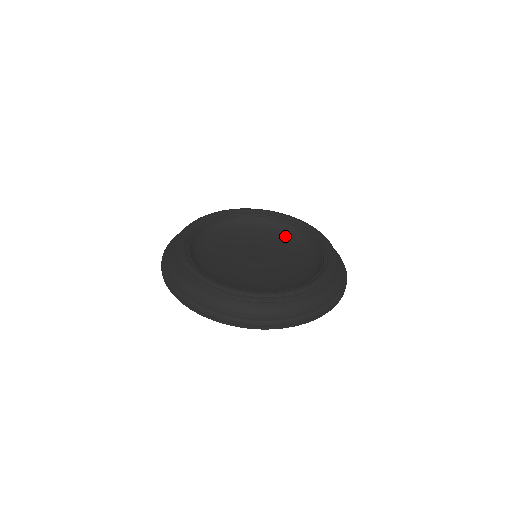
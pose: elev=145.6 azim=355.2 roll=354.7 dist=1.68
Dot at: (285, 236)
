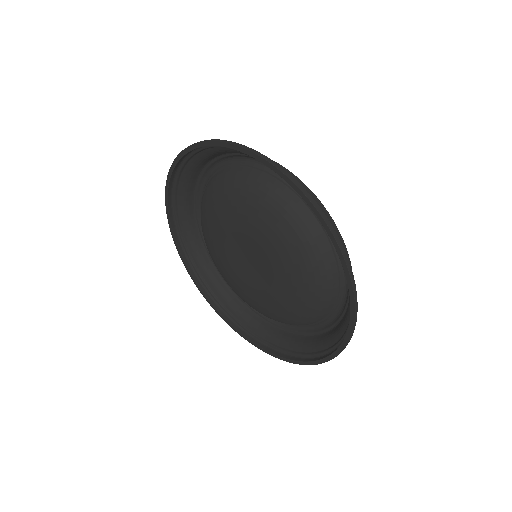
Dot at: occluded
